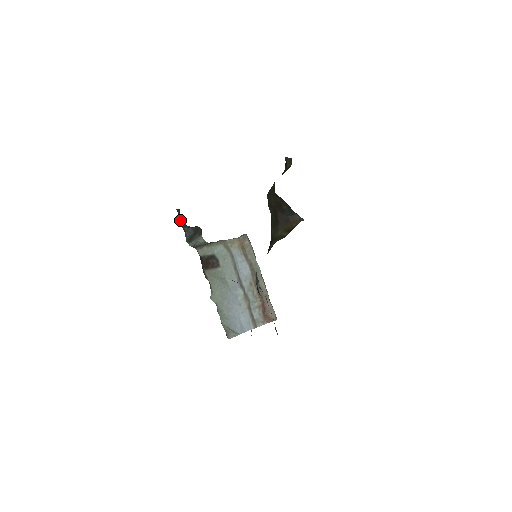
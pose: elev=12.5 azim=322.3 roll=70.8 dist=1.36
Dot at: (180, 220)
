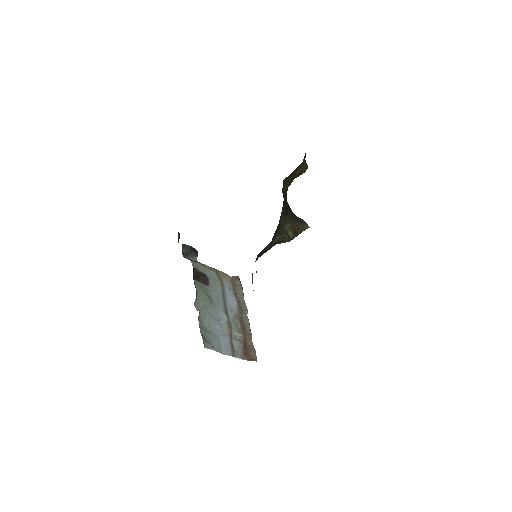
Dot at: occluded
